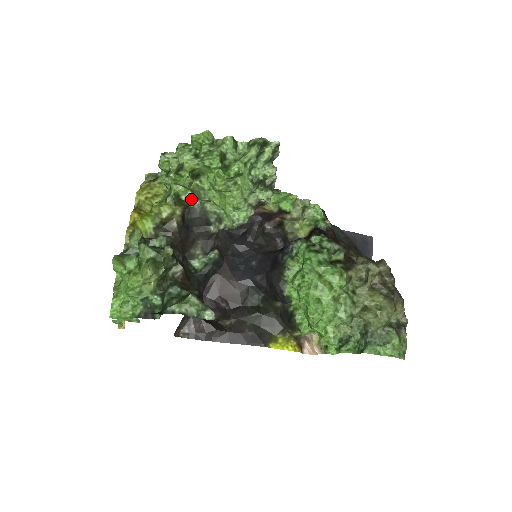
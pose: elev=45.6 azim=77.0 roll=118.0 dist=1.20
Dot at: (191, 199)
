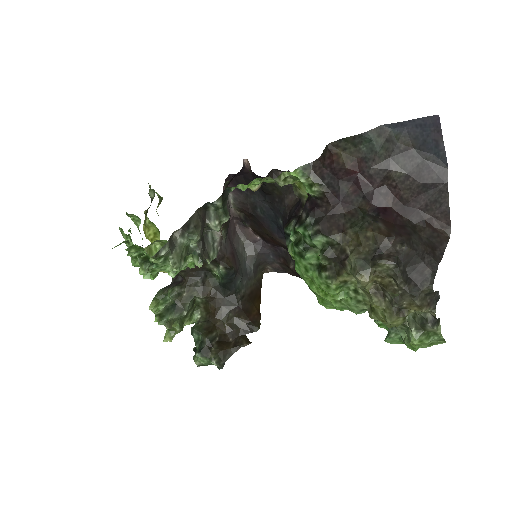
Dot at: occluded
